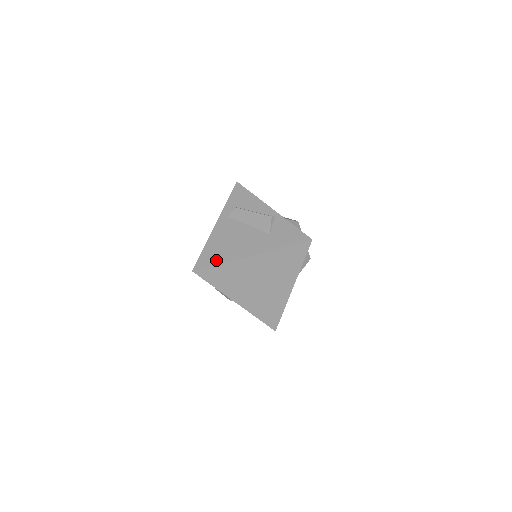
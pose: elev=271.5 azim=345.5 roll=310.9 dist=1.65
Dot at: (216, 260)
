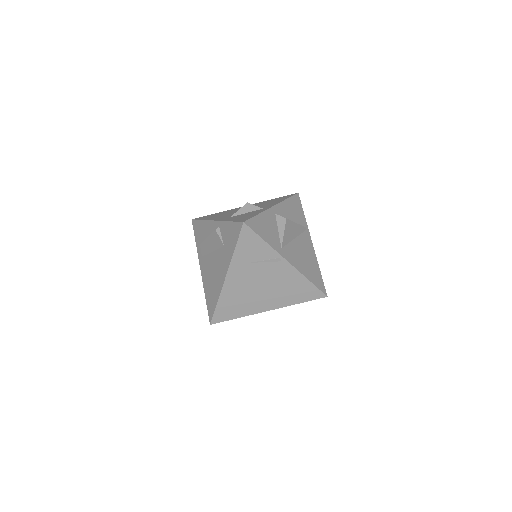
Dot at: (214, 302)
